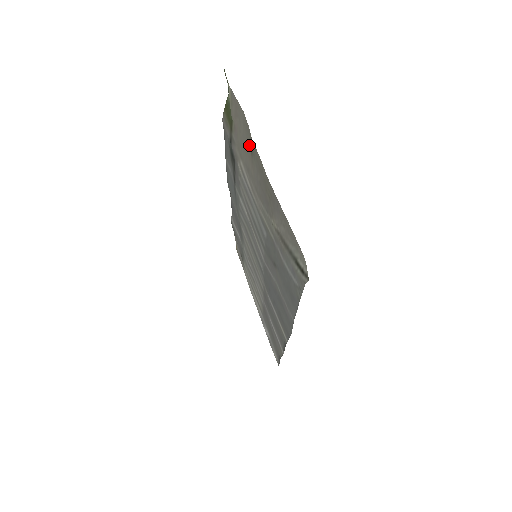
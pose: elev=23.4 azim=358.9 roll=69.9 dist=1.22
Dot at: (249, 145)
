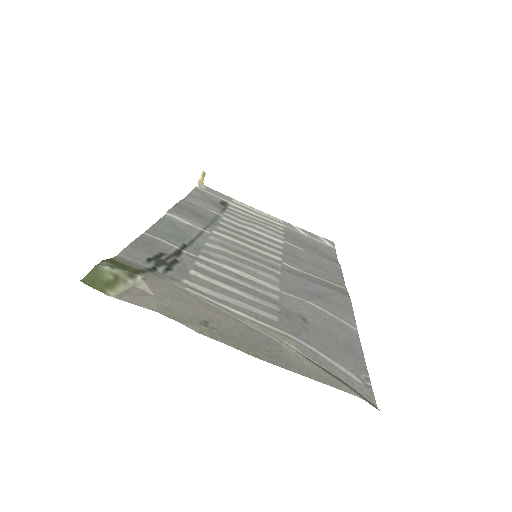
Dot at: (194, 319)
